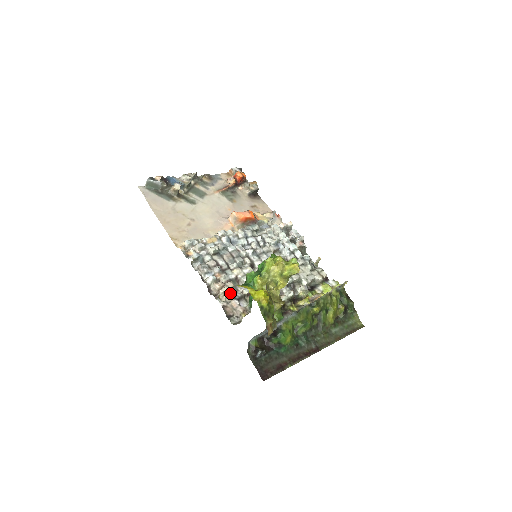
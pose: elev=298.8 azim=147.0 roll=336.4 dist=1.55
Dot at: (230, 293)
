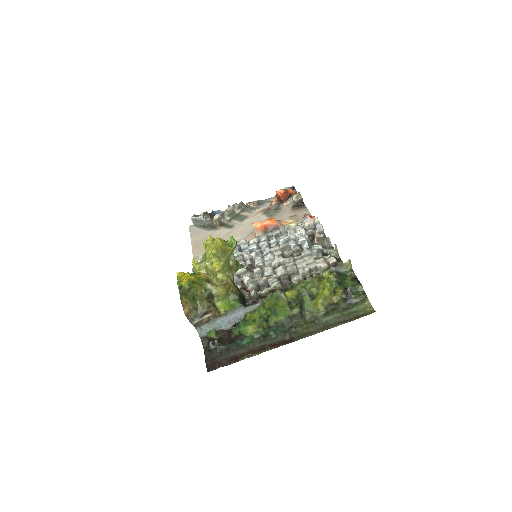
Dot at: occluded
